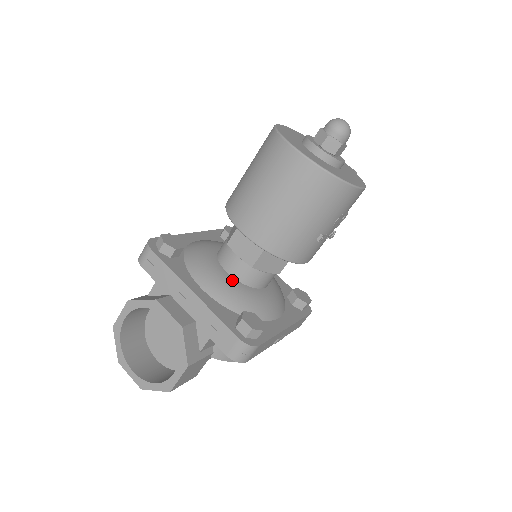
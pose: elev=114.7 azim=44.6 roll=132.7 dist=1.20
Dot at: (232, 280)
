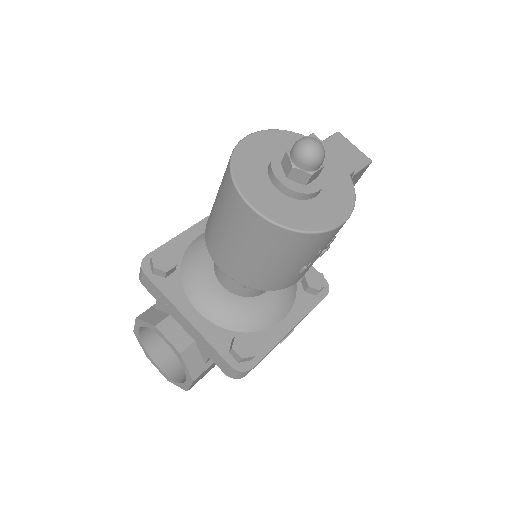
Dot at: (227, 295)
